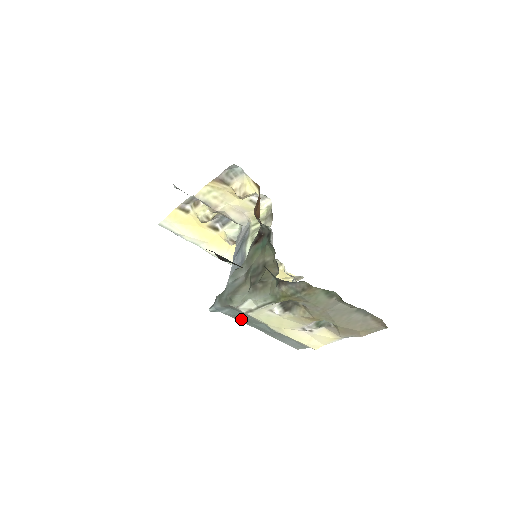
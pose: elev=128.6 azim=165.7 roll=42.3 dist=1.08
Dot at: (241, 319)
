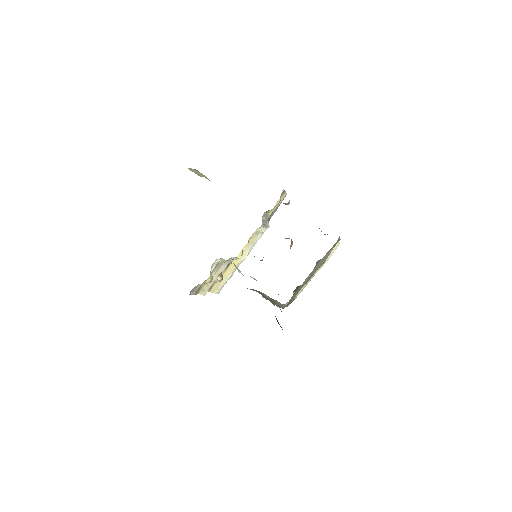
Dot at: occluded
